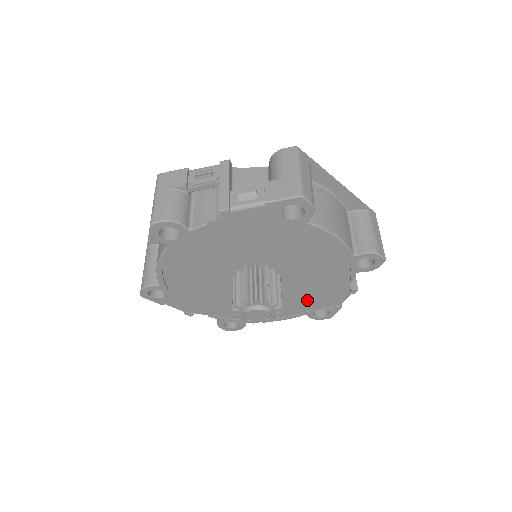
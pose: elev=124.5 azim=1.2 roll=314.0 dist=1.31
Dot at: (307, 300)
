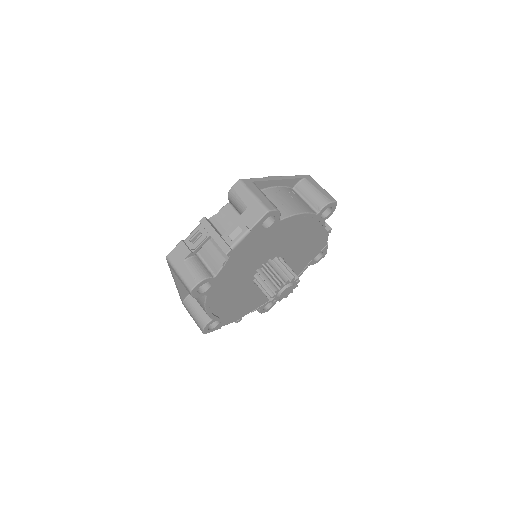
Dot at: (305, 257)
